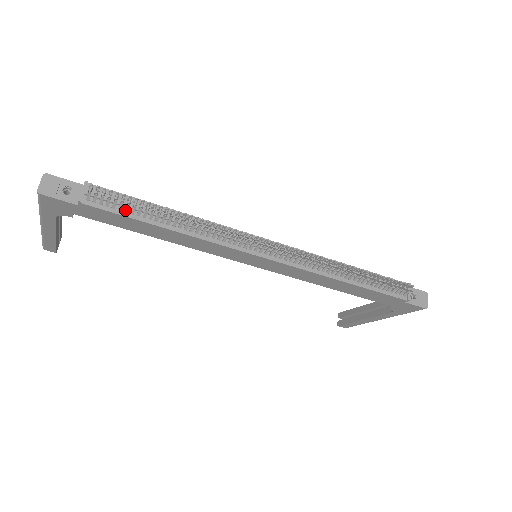
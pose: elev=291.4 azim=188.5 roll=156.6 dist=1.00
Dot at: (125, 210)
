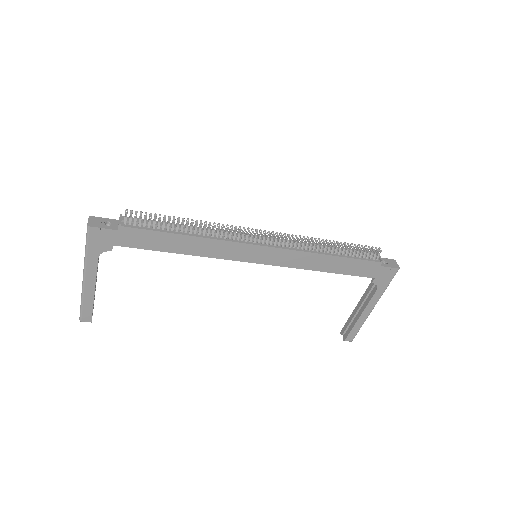
Dot at: (153, 227)
